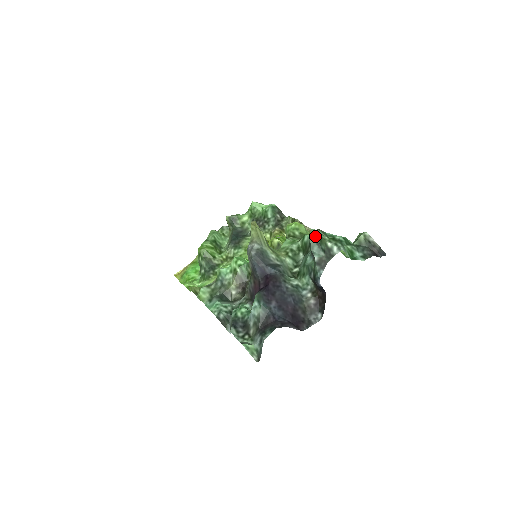
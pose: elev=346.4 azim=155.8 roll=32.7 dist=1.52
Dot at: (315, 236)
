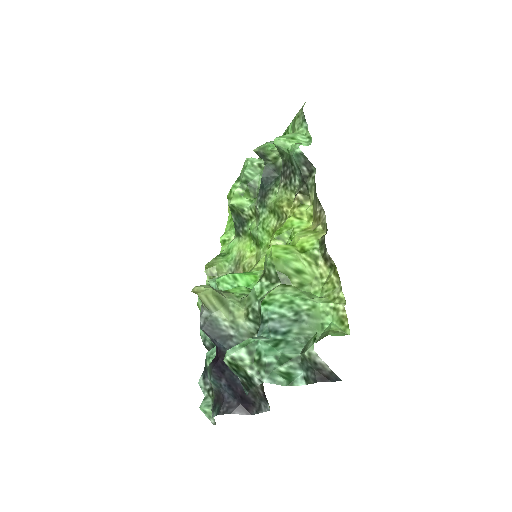
Dot at: (229, 363)
